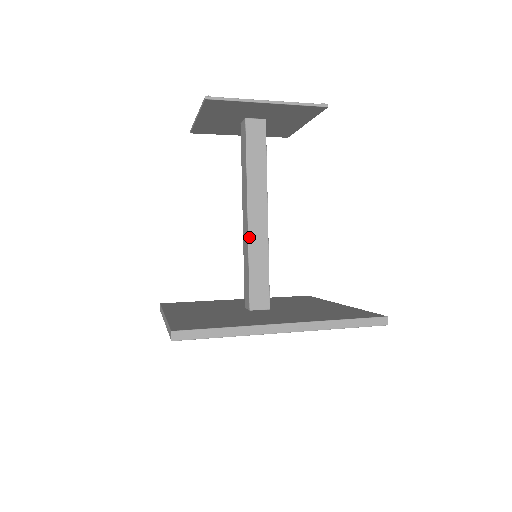
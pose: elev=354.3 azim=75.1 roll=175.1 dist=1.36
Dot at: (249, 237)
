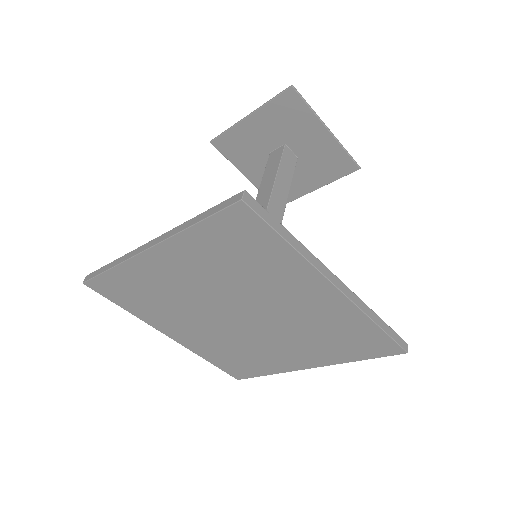
Dot at: occluded
